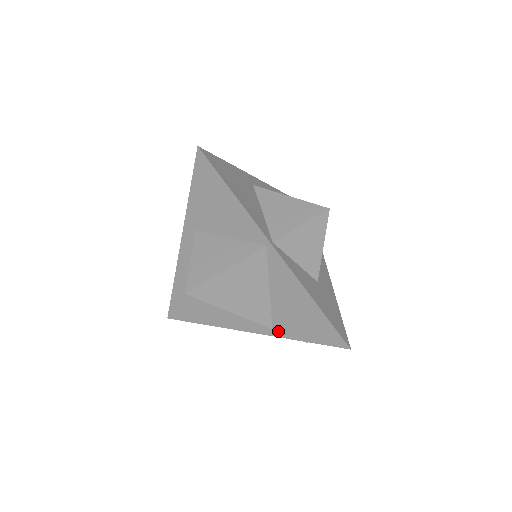
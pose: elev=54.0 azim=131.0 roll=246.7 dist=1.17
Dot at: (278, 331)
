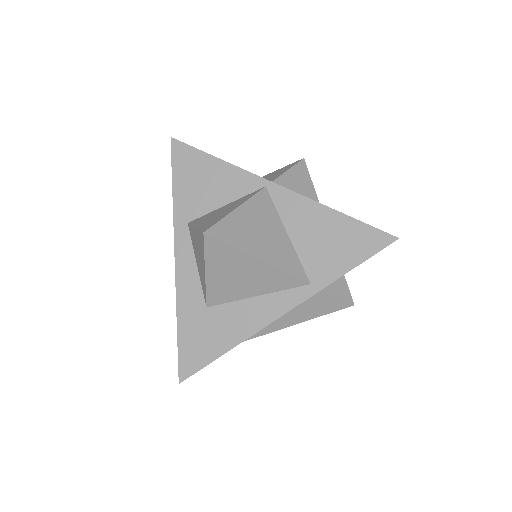
Dot at: (318, 281)
